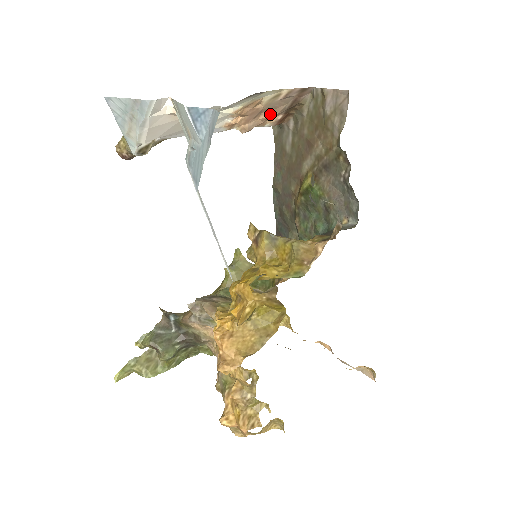
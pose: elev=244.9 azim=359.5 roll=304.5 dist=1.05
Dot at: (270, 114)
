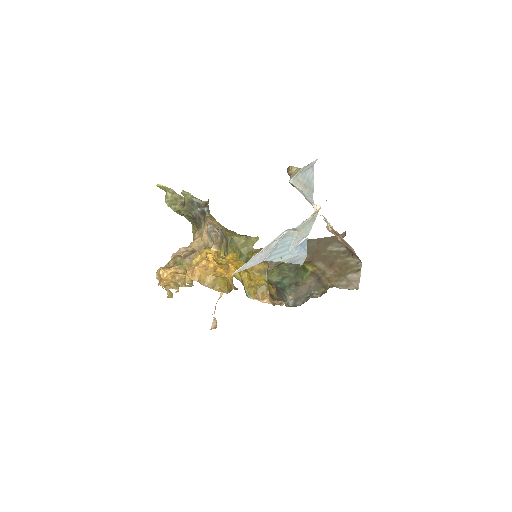
Dot at: (341, 241)
